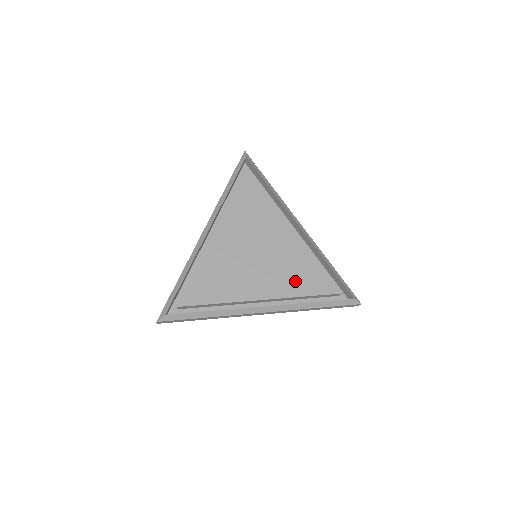
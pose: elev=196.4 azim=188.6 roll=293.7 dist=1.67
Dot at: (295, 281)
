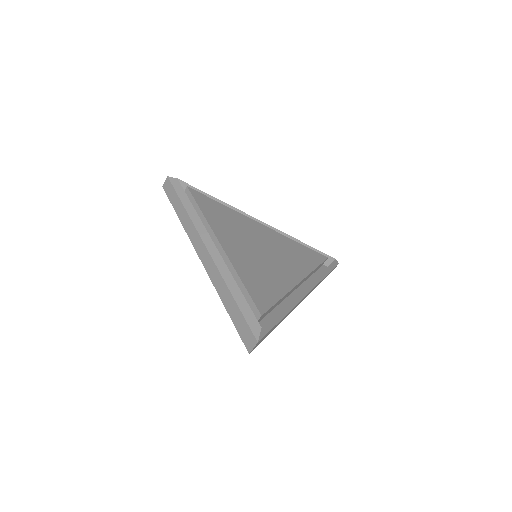
Dot at: (301, 260)
